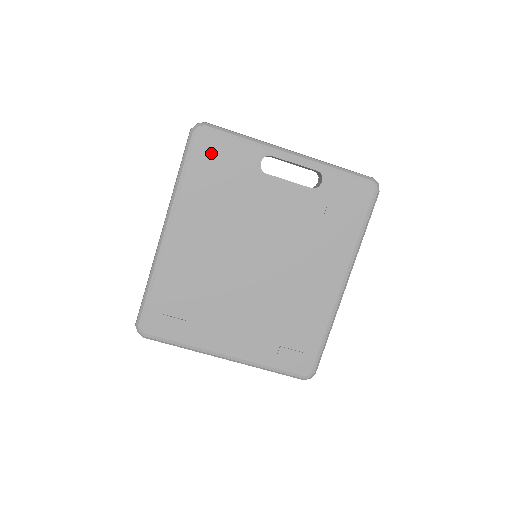
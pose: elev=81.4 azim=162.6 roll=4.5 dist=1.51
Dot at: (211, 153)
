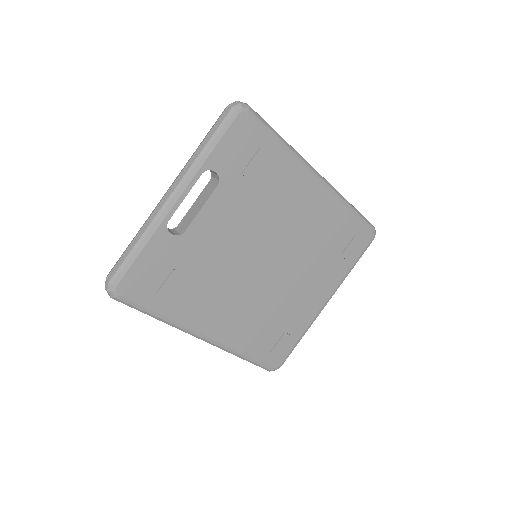
Dot at: (144, 284)
